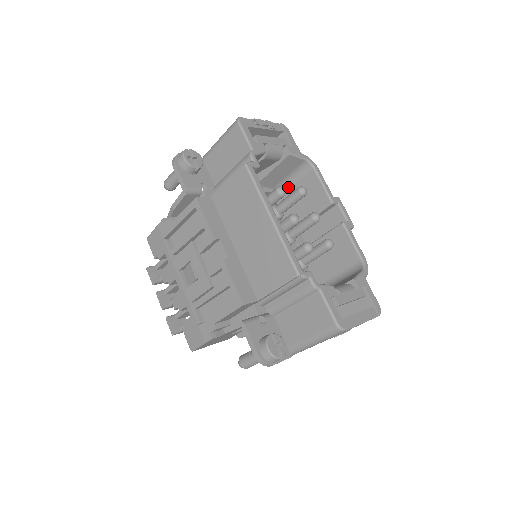
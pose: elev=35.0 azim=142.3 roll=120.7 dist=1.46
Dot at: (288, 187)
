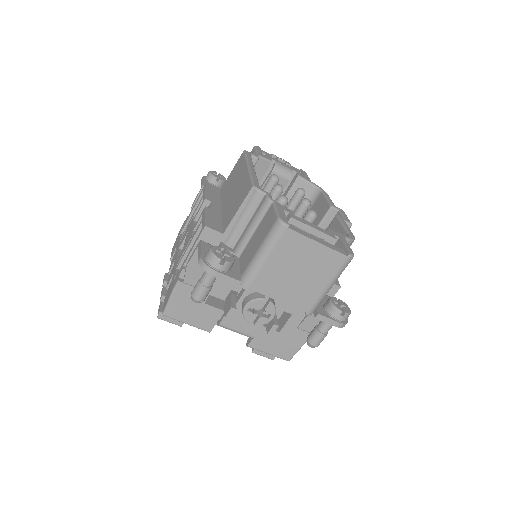
Dot at: occluded
